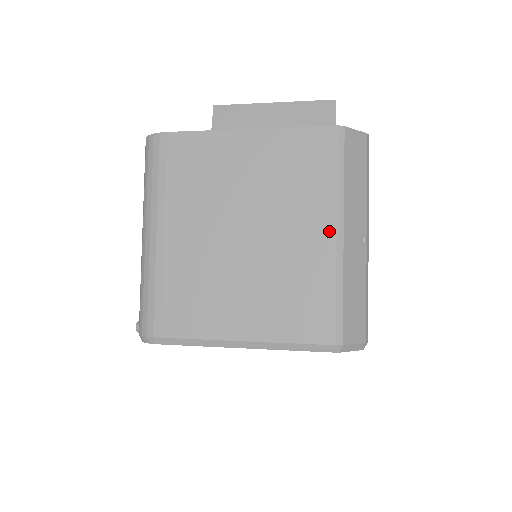
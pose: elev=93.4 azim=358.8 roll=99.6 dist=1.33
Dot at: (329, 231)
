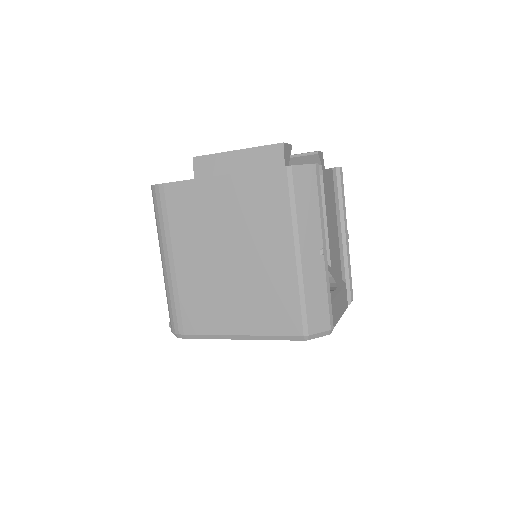
Dot at: (289, 252)
